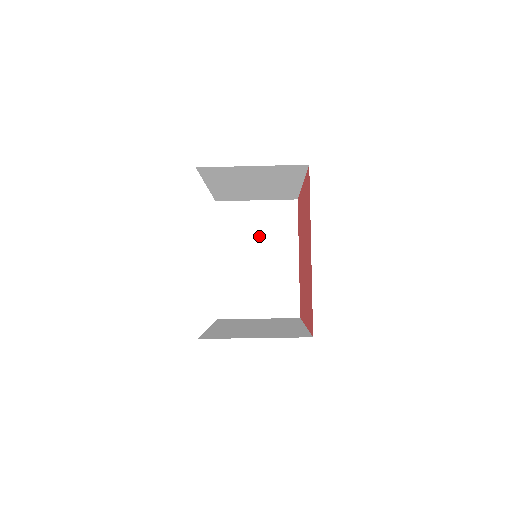
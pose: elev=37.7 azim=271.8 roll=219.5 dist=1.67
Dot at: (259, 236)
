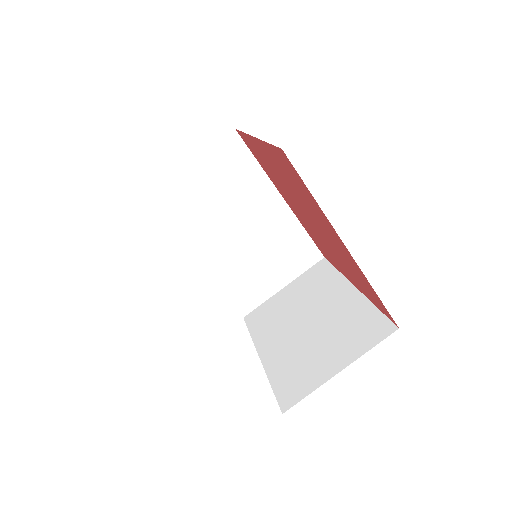
Dot at: (299, 306)
